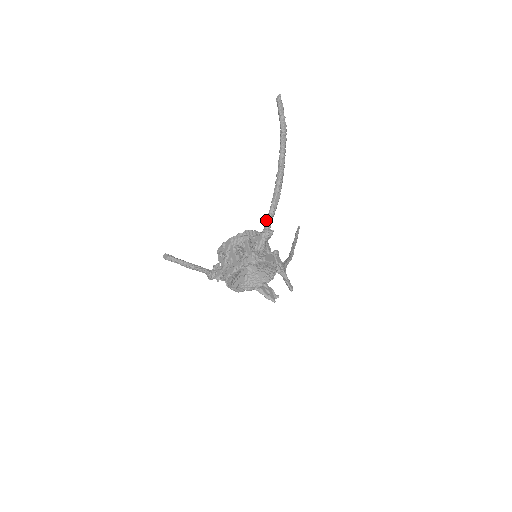
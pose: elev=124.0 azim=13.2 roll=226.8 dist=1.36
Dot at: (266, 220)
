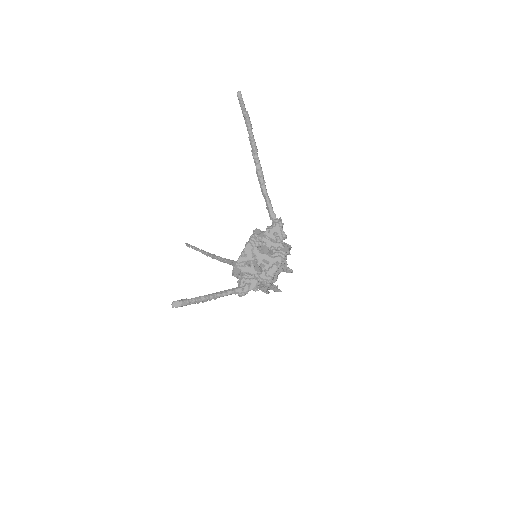
Dot at: (270, 211)
